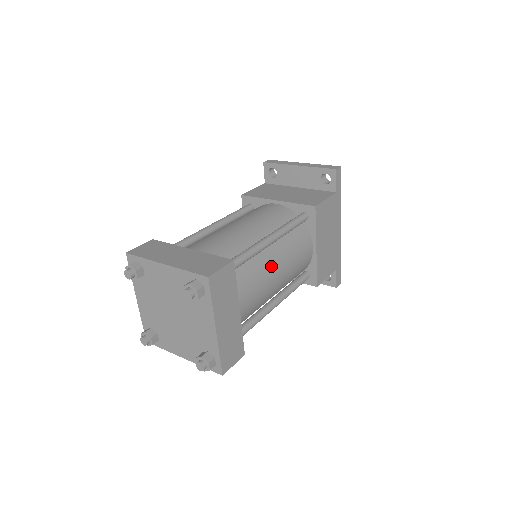
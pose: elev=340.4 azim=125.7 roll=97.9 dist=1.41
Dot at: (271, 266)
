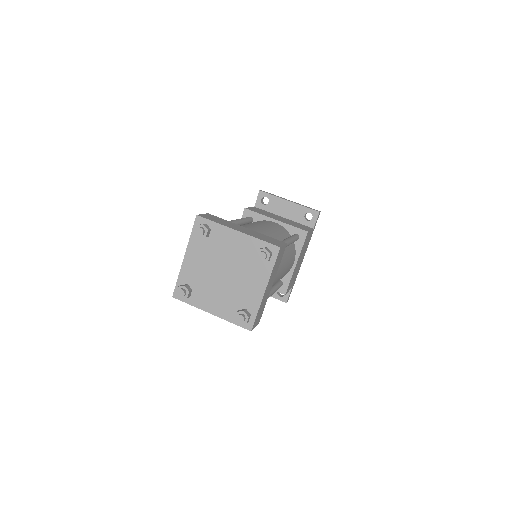
Dot at: (283, 262)
